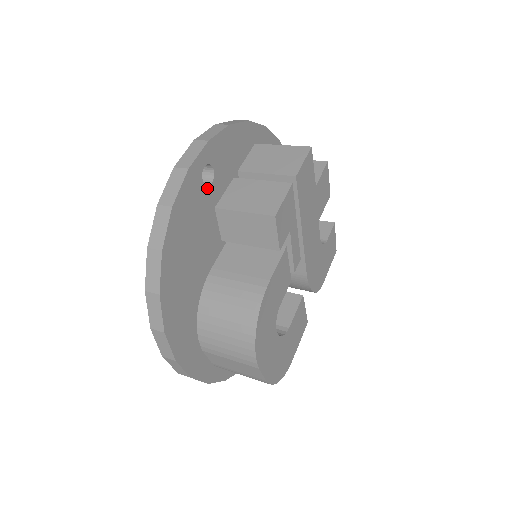
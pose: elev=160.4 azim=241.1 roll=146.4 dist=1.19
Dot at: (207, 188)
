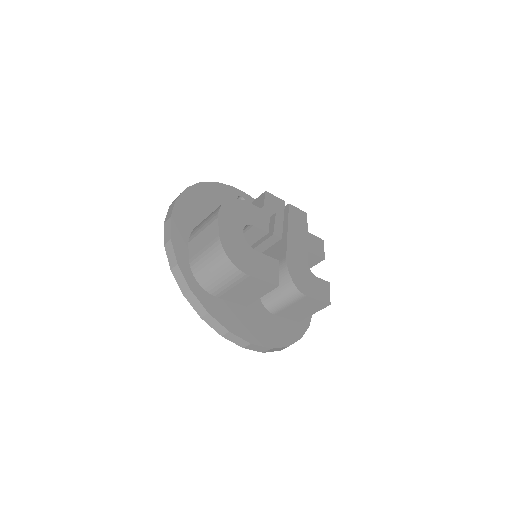
Dot at: occluded
